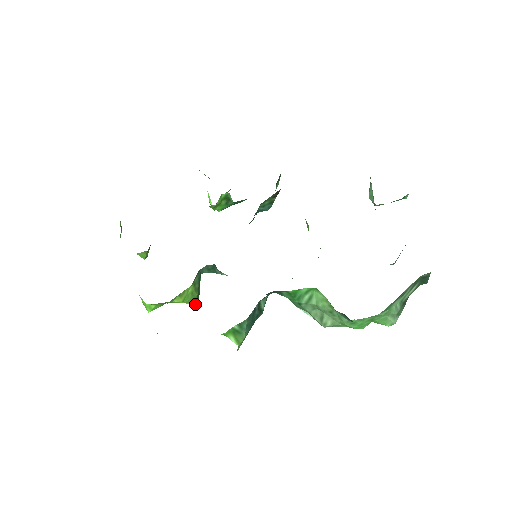
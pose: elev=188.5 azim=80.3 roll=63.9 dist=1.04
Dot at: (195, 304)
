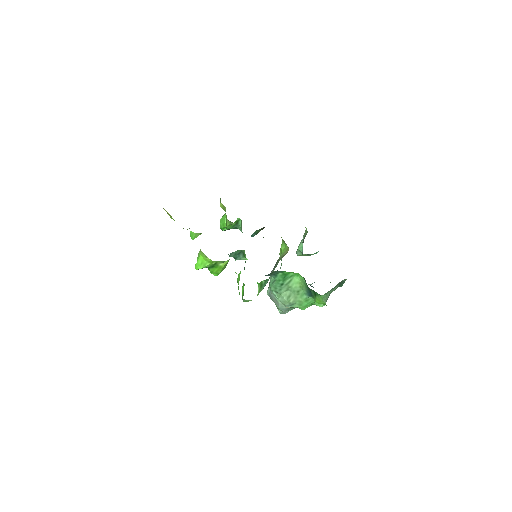
Dot at: (217, 275)
